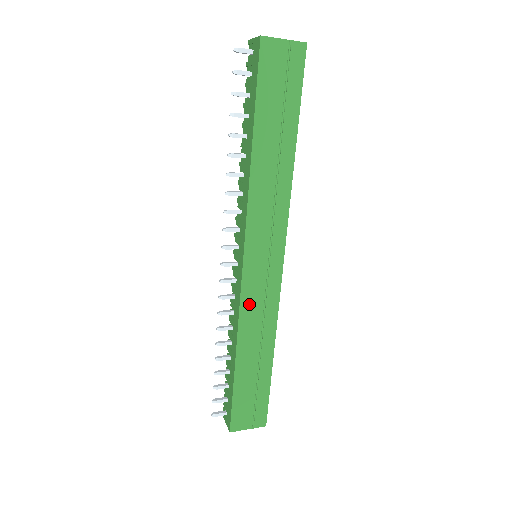
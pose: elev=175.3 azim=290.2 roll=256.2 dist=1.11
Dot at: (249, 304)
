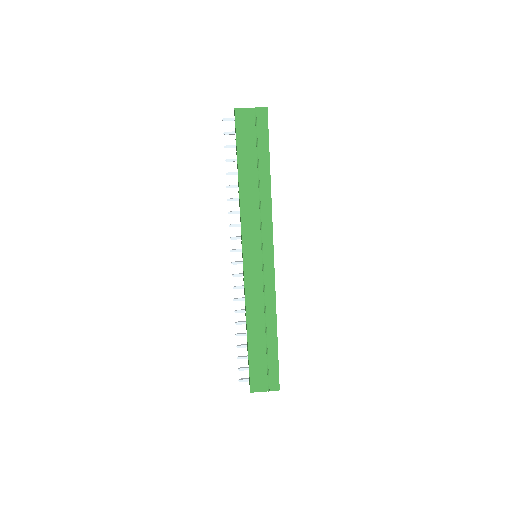
Dot at: (252, 290)
